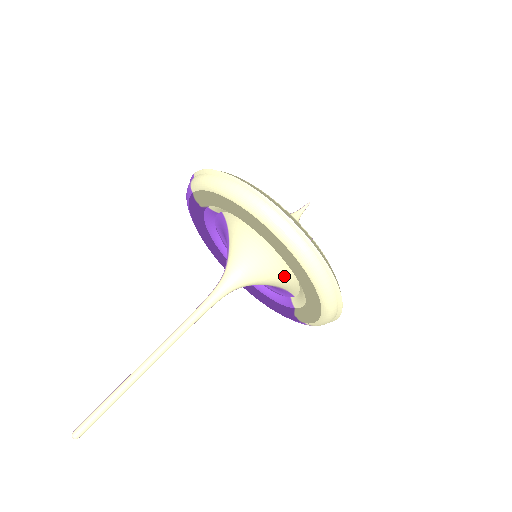
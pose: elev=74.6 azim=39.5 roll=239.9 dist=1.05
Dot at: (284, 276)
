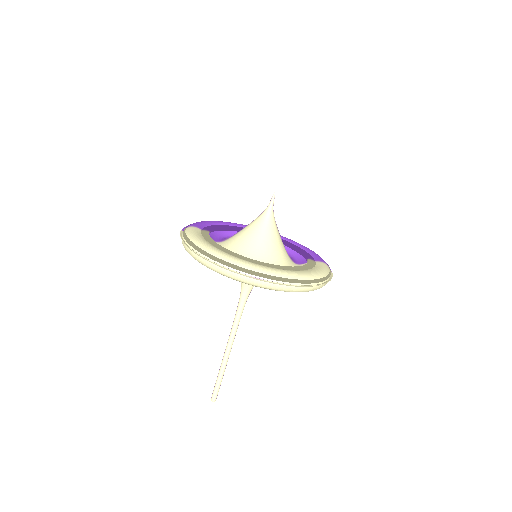
Dot at: occluded
